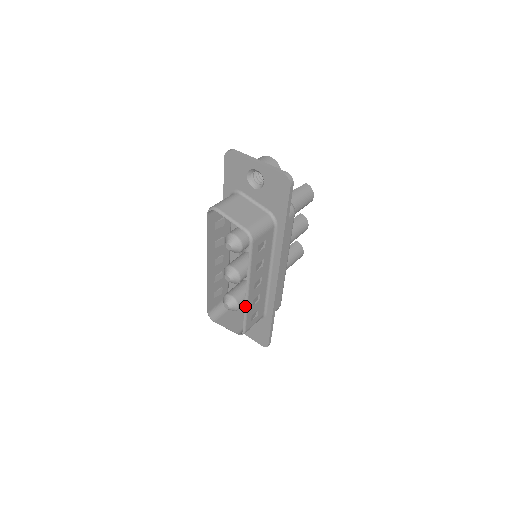
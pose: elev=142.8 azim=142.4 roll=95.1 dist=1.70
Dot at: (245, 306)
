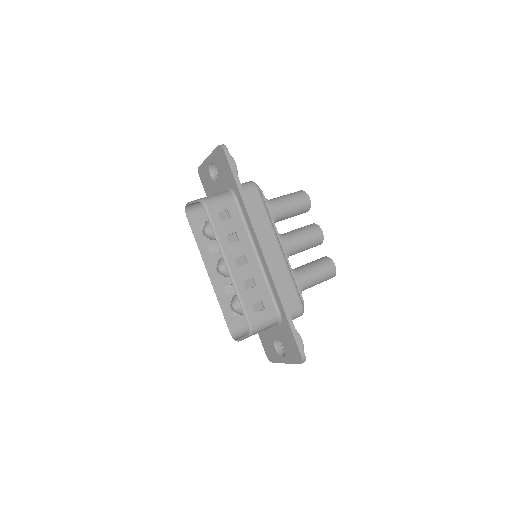
Dot at: (234, 287)
